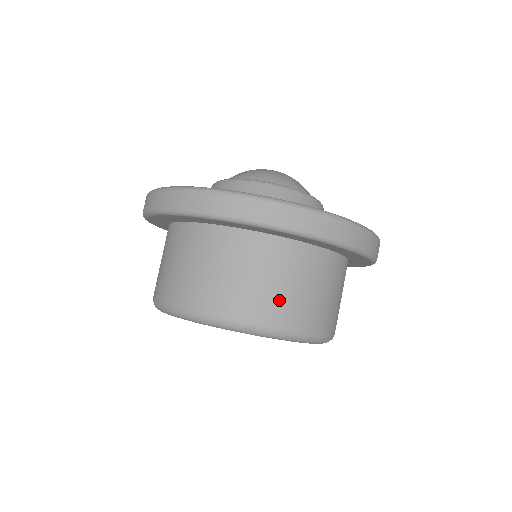
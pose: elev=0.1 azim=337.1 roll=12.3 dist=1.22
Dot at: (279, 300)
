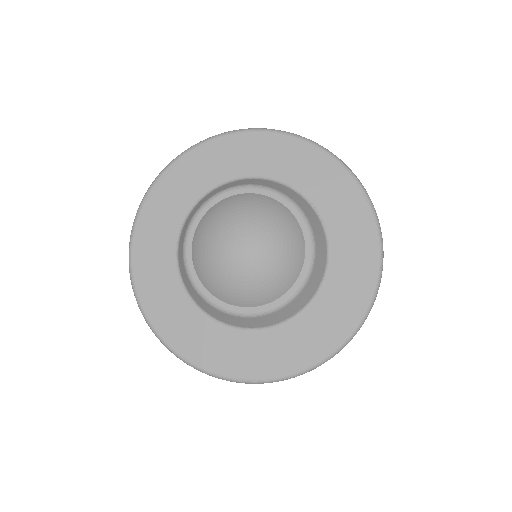
Dot at: occluded
